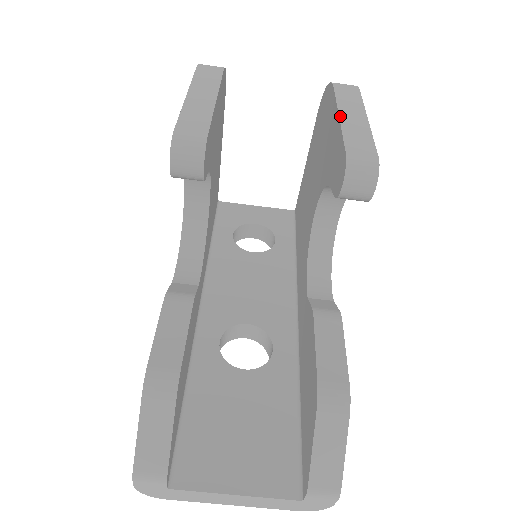
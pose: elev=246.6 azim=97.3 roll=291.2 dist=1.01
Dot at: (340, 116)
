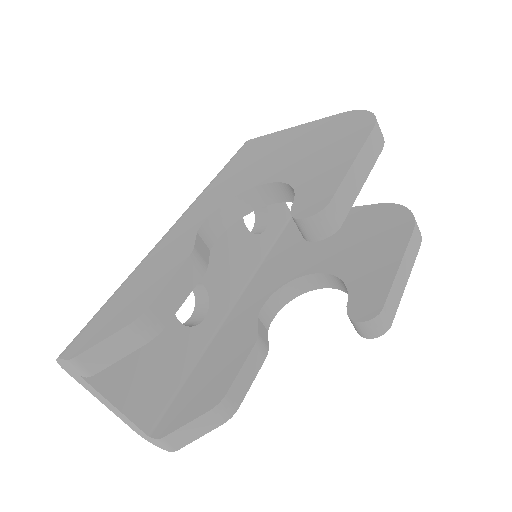
Dot at: (400, 266)
